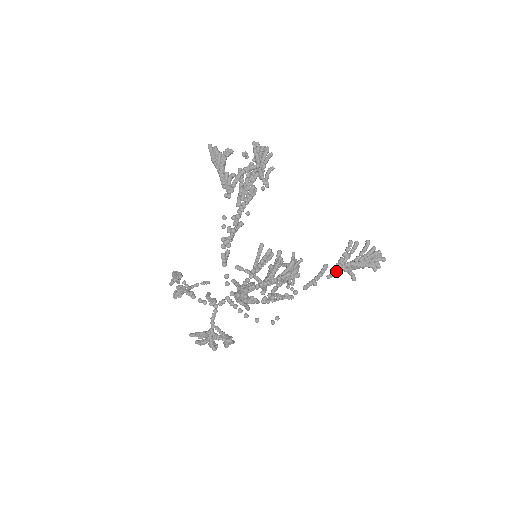
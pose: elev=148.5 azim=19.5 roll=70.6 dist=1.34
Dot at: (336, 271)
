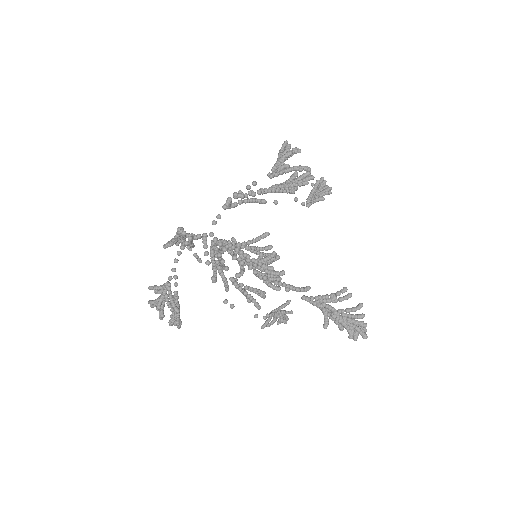
Dot at: (314, 301)
